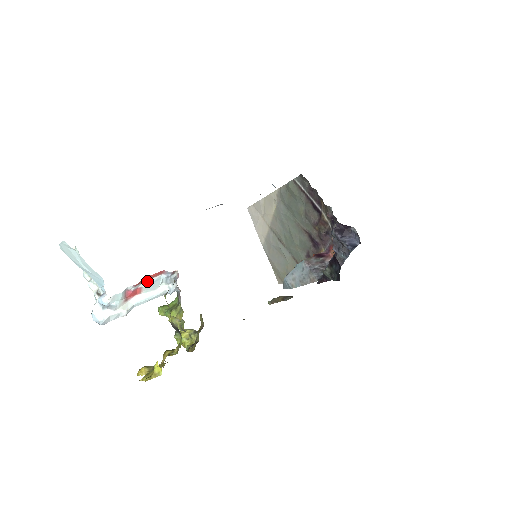
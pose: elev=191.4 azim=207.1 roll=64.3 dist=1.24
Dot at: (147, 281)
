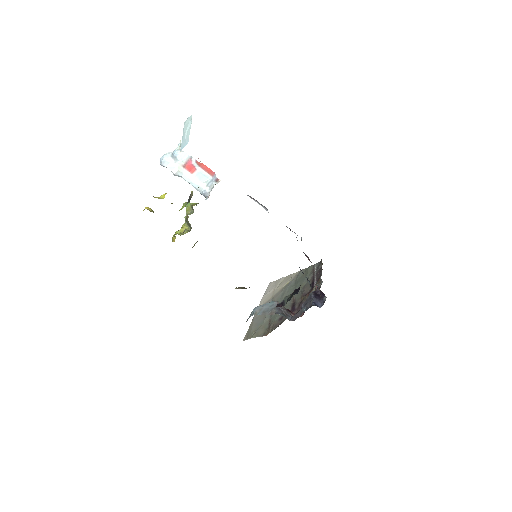
Dot at: (202, 170)
